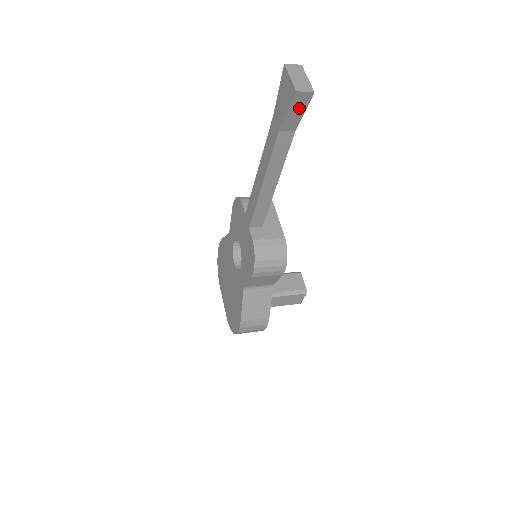
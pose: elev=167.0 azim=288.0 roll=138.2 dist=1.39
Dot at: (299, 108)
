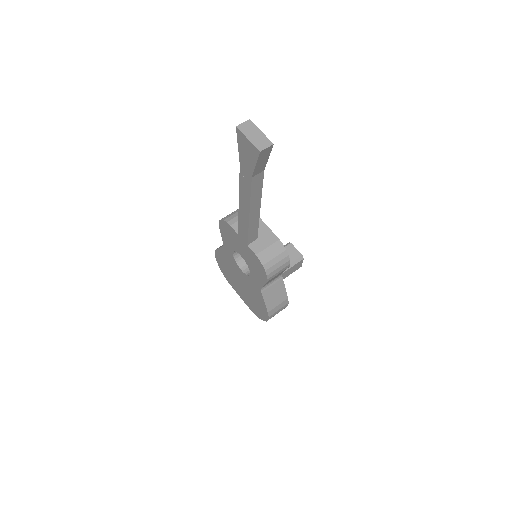
Dot at: (264, 158)
